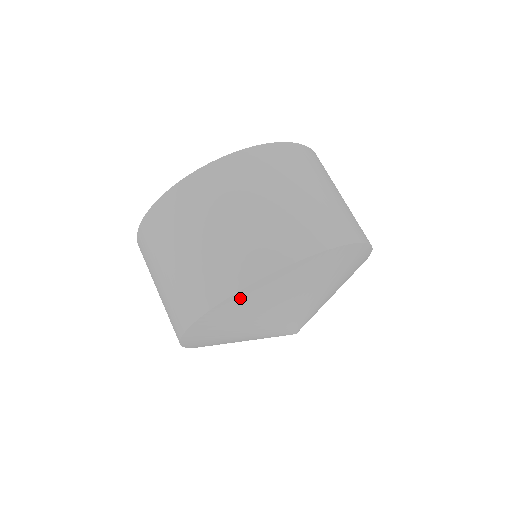
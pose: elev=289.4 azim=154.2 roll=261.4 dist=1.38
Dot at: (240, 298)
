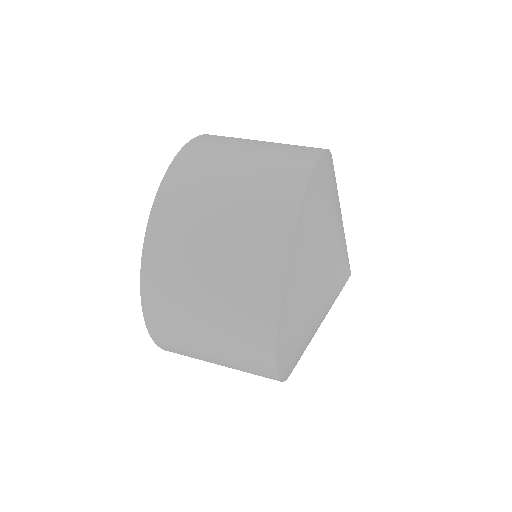
Dot at: (331, 161)
